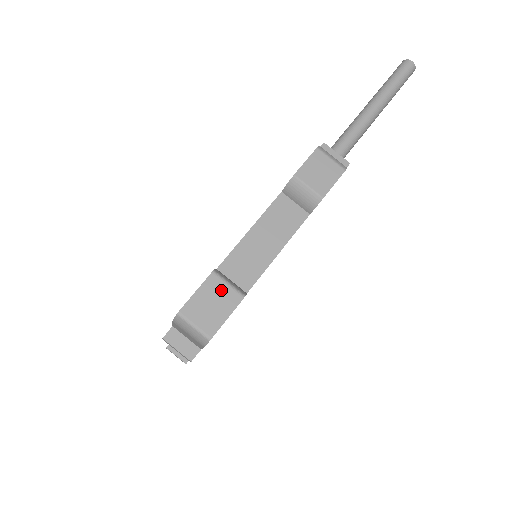
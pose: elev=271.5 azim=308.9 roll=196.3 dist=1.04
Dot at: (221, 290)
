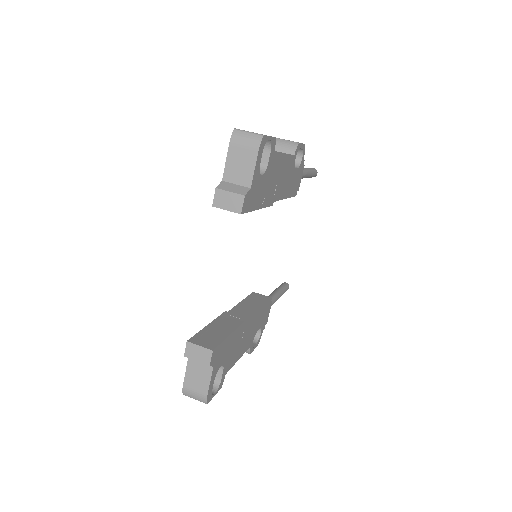
Dot at: occluded
